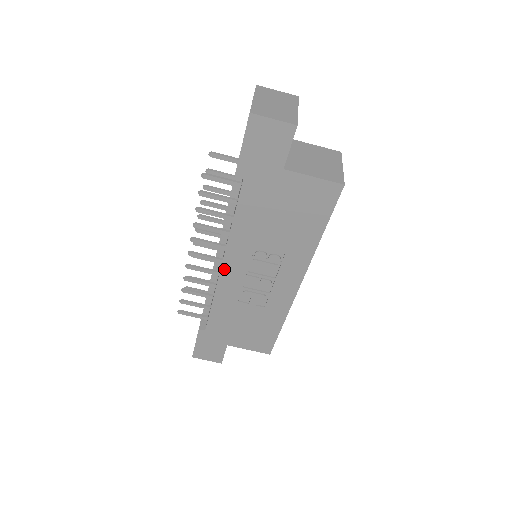
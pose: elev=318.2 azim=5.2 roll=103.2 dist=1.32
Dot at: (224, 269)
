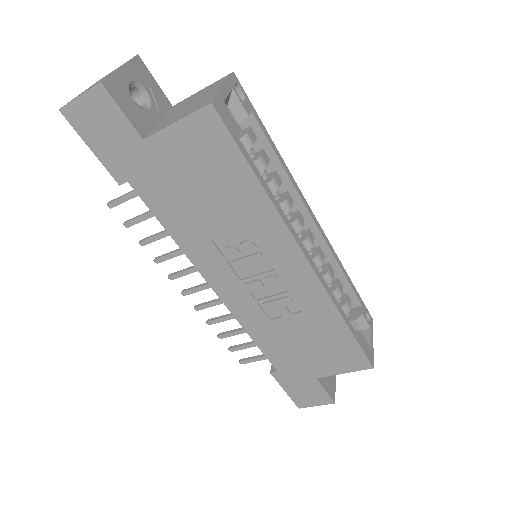
Dot at: (218, 291)
